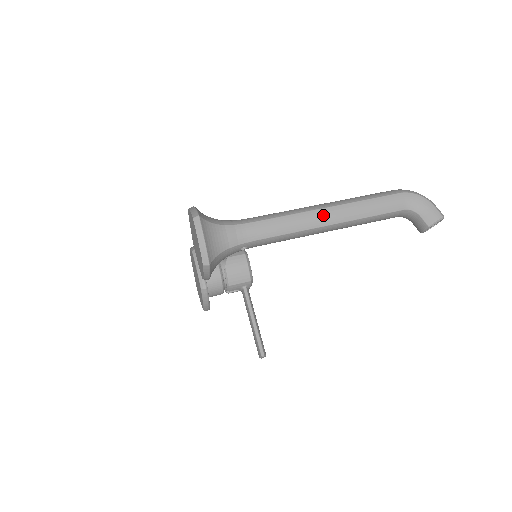
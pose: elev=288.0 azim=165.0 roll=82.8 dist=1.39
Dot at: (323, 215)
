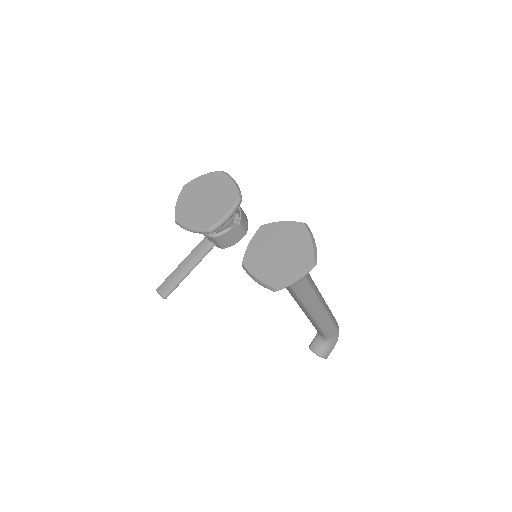
Dot at: (319, 310)
